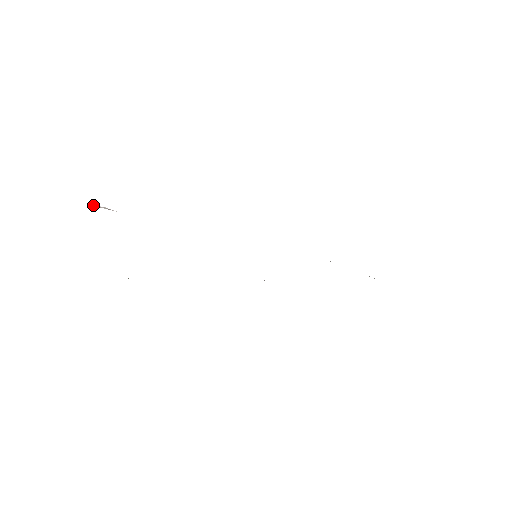
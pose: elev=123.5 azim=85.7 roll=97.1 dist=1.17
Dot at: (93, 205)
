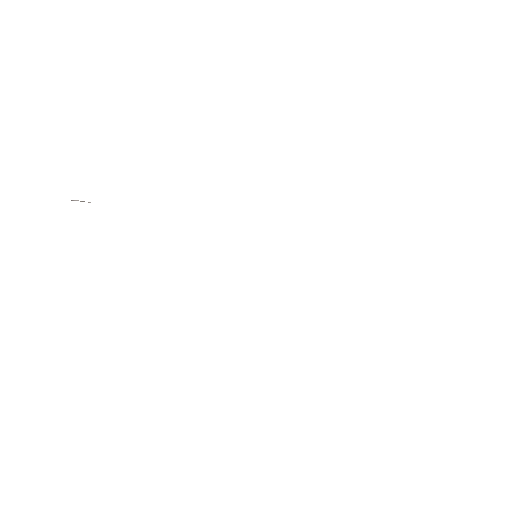
Dot at: occluded
